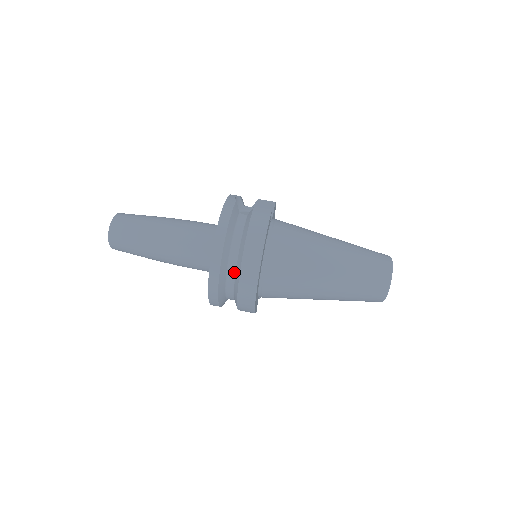
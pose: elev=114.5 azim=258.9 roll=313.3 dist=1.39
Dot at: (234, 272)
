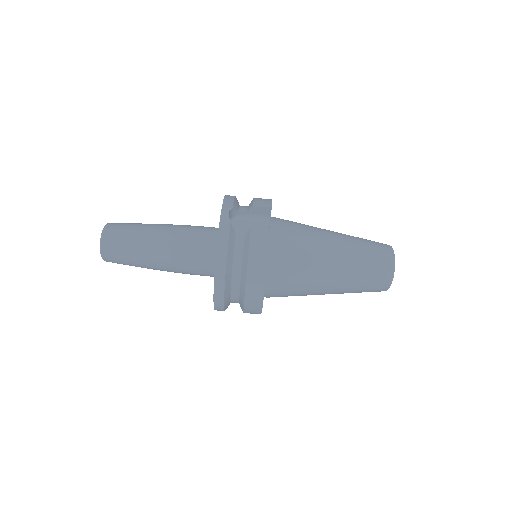
Dot at: (238, 295)
